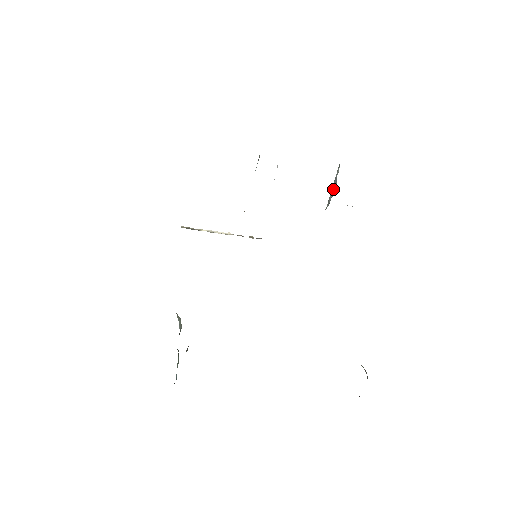
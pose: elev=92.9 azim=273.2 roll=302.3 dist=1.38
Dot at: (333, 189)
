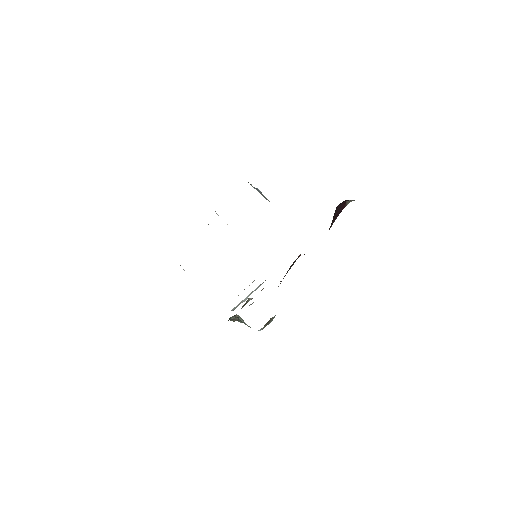
Dot at: (260, 193)
